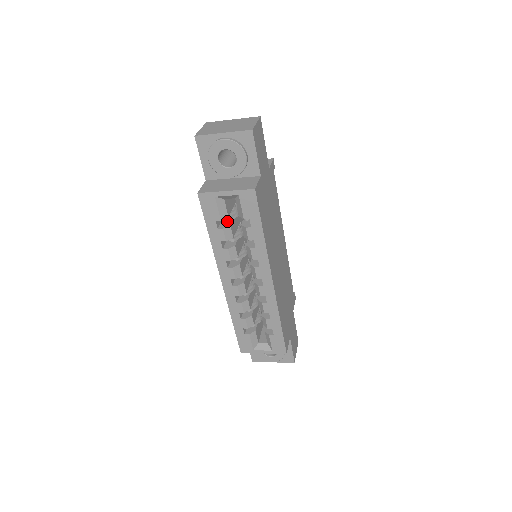
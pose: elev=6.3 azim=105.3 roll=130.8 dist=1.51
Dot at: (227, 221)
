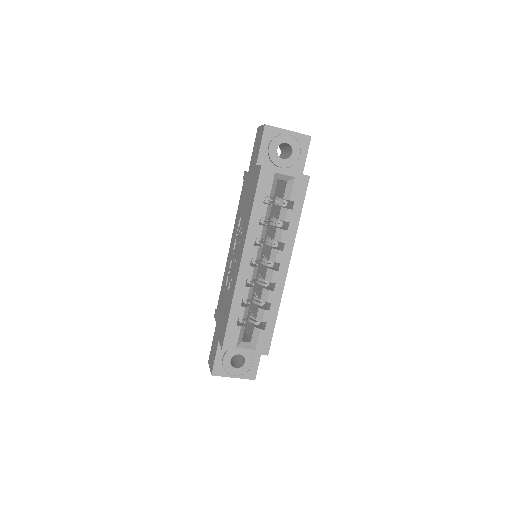
Dot at: (267, 202)
